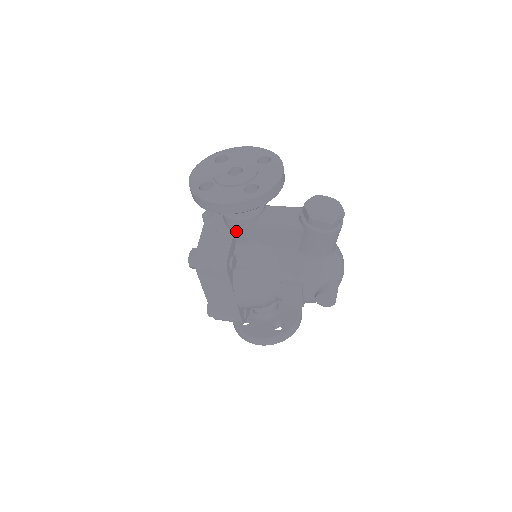
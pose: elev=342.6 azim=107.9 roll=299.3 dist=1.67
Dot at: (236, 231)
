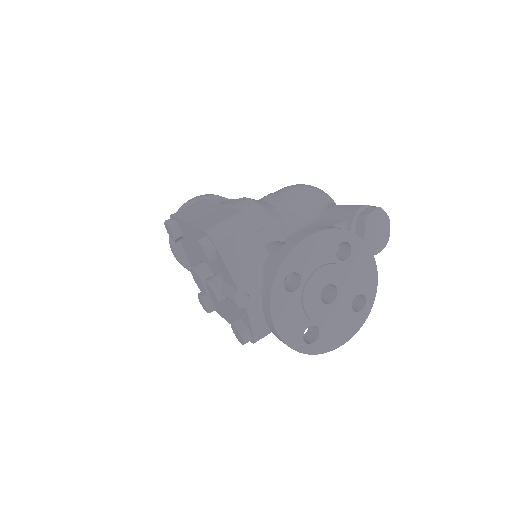
Dot at: occluded
